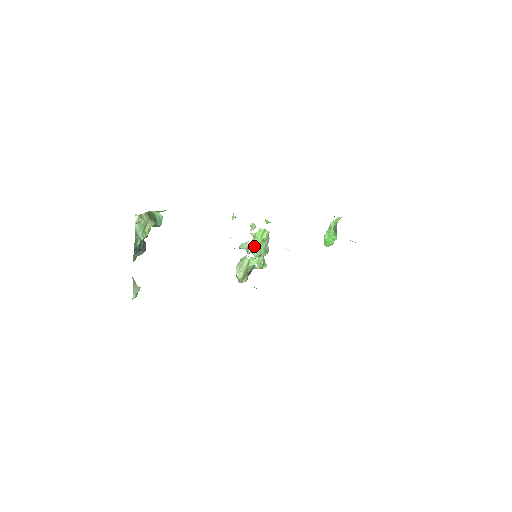
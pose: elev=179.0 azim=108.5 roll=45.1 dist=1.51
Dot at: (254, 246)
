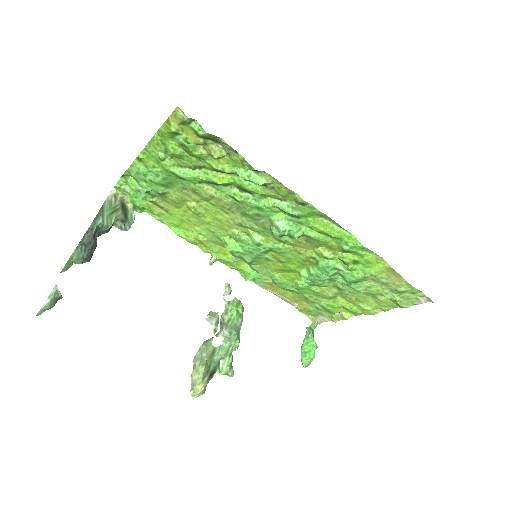
Dot at: (226, 318)
